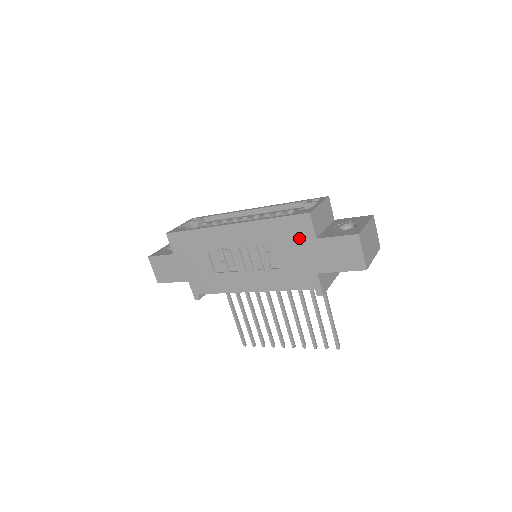
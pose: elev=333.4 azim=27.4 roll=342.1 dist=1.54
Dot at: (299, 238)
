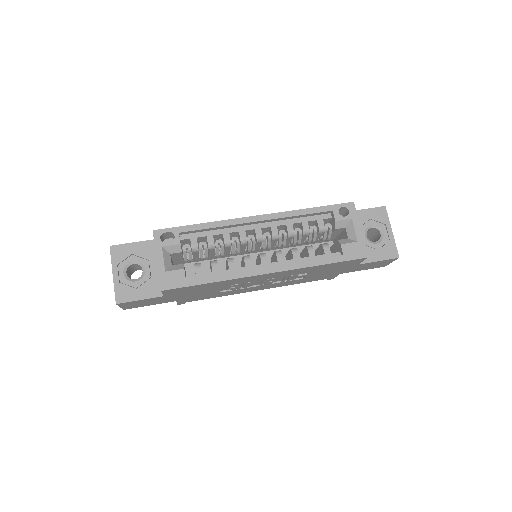
Dot at: (341, 267)
